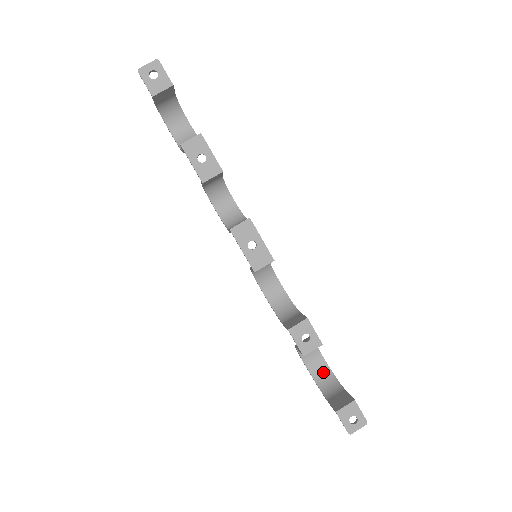
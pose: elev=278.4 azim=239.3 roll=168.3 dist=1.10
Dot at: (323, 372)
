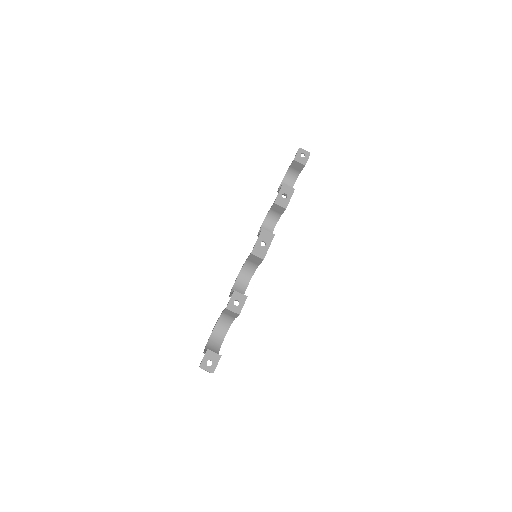
Dot at: (215, 345)
